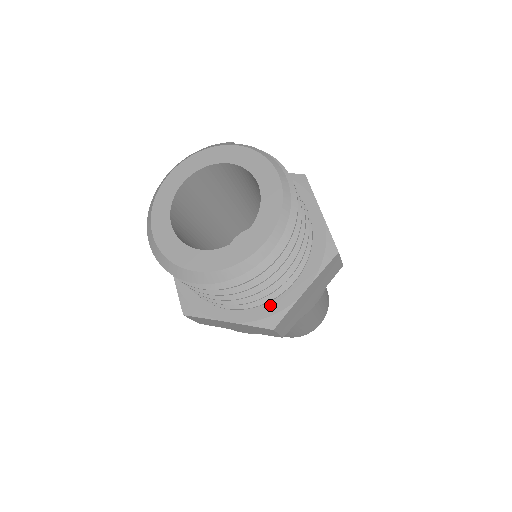
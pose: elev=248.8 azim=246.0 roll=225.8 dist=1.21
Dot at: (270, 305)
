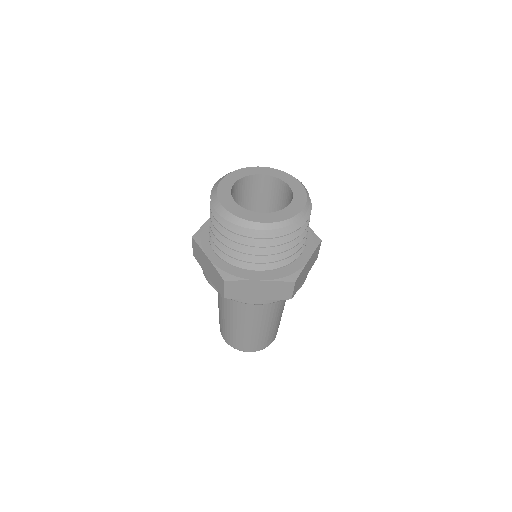
Dot at: (236, 270)
